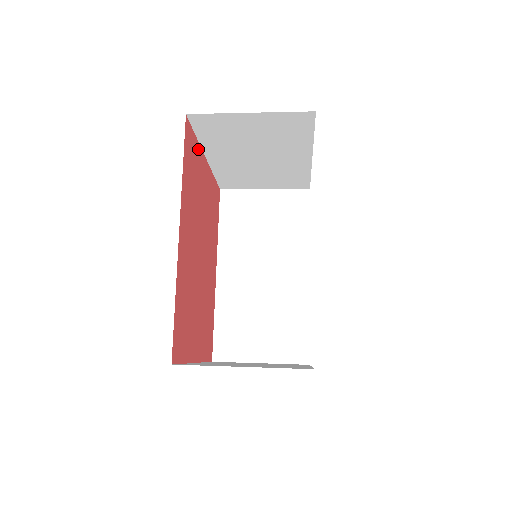
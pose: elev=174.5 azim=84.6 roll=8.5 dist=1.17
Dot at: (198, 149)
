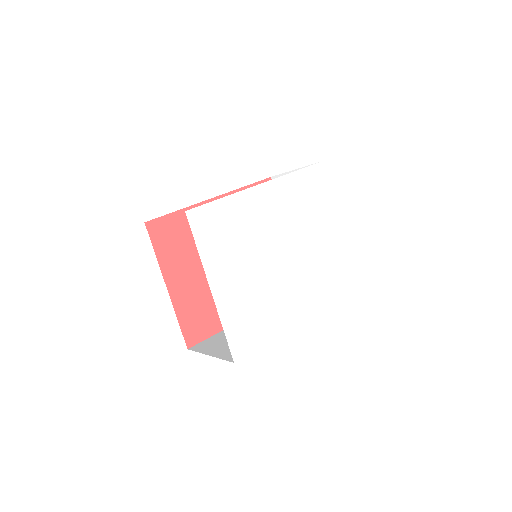
Dot at: occluded
